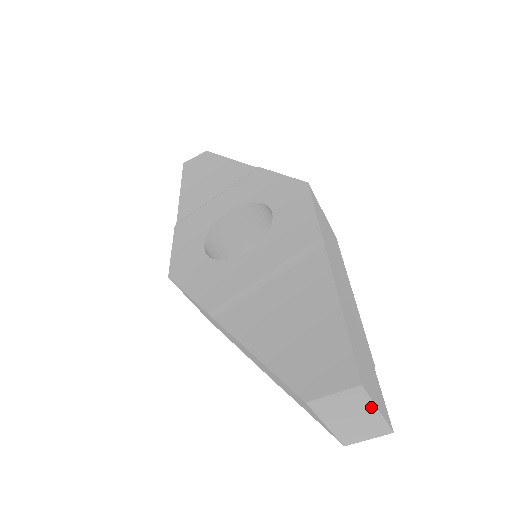
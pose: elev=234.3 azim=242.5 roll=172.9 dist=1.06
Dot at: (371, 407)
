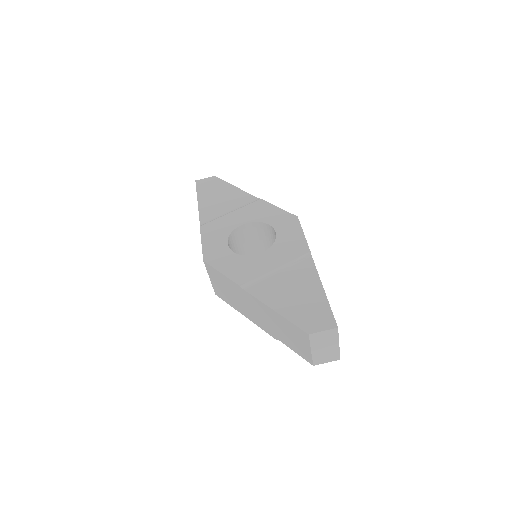
Dot at: (337, 341)
